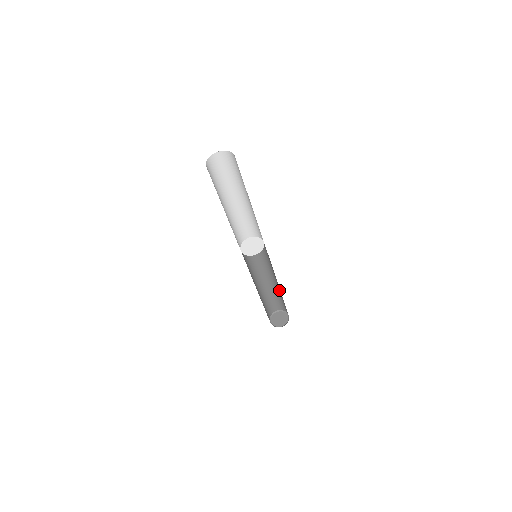
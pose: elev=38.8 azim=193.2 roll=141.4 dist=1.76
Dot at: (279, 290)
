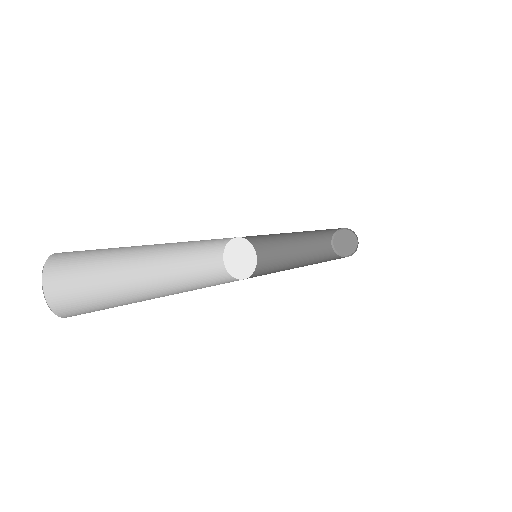
Dot at: occluded
